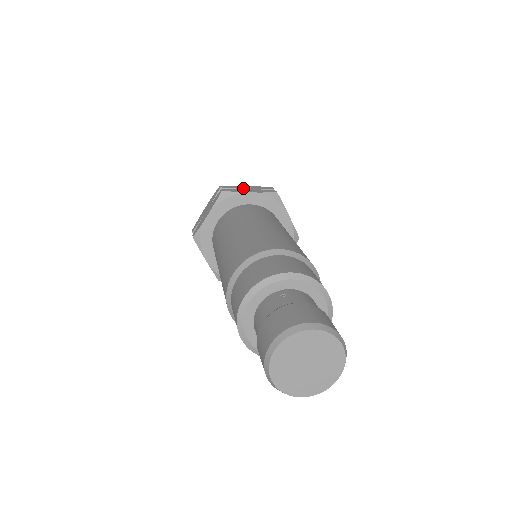
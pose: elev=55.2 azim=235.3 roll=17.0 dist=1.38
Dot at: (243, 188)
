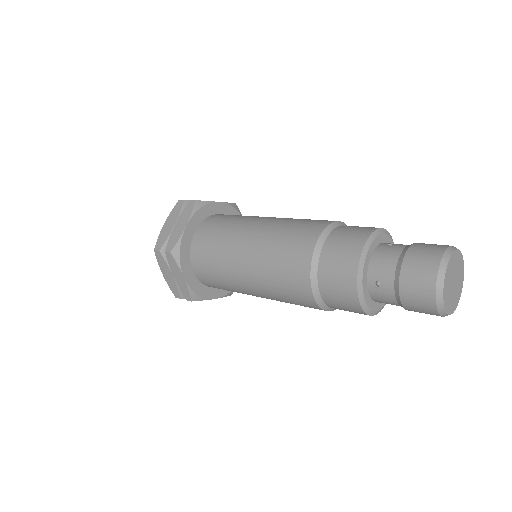
Dot at: occluded
